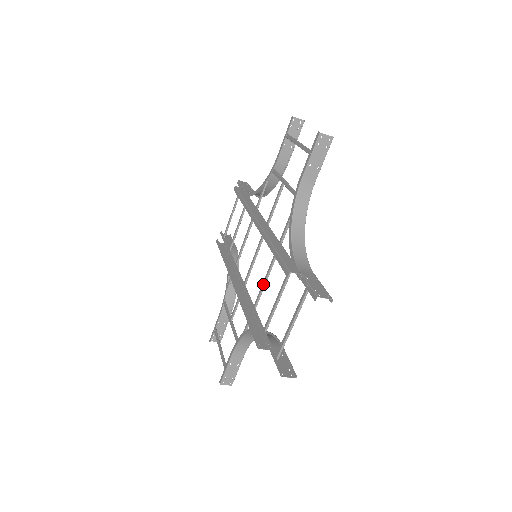
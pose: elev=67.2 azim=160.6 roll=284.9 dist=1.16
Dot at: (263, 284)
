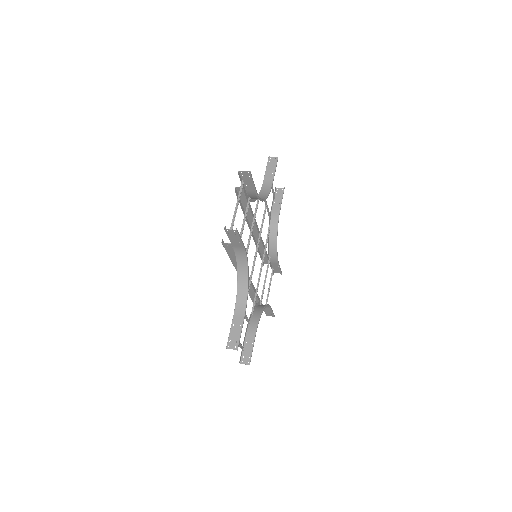
Dot at: (247, 245)
